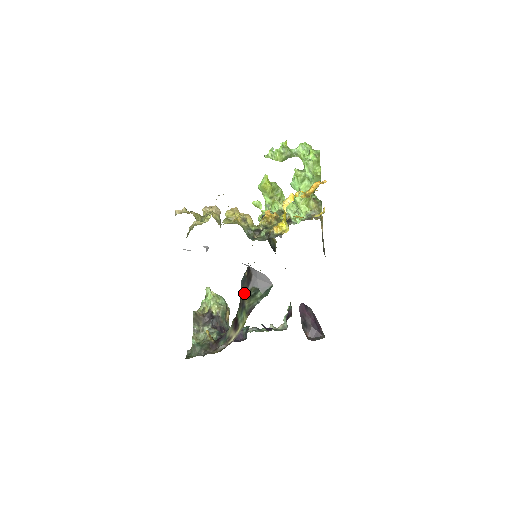
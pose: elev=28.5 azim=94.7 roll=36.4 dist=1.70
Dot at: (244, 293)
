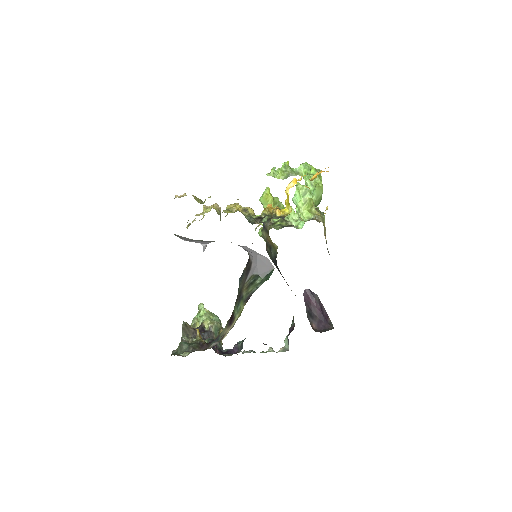
Dot at: (242, 285)
